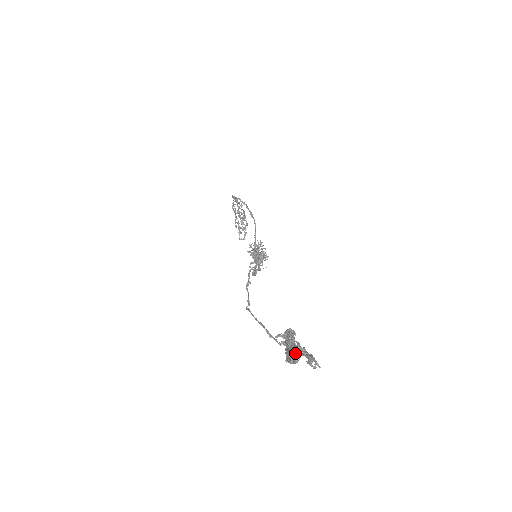
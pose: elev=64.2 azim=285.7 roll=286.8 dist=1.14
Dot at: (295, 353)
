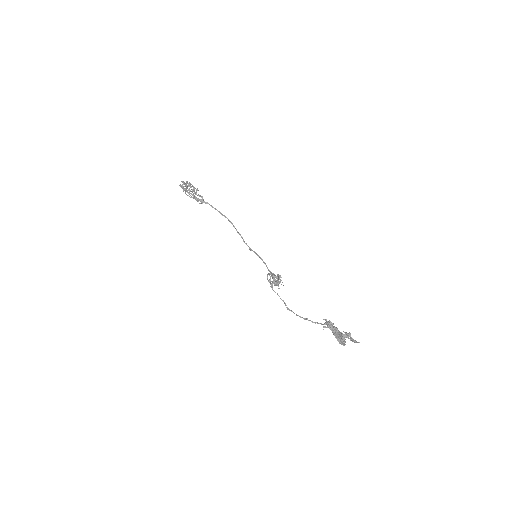
Dot at: (342, 339)
